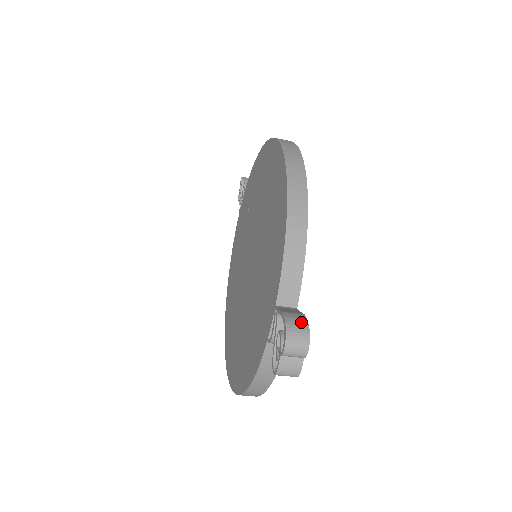
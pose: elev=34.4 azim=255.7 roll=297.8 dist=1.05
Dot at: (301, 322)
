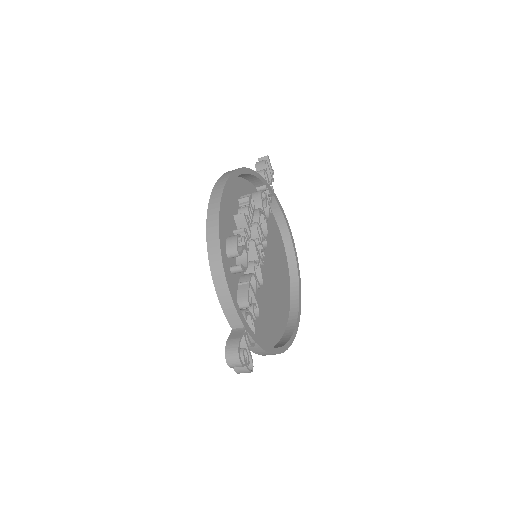
Dot at: (234, 348)
